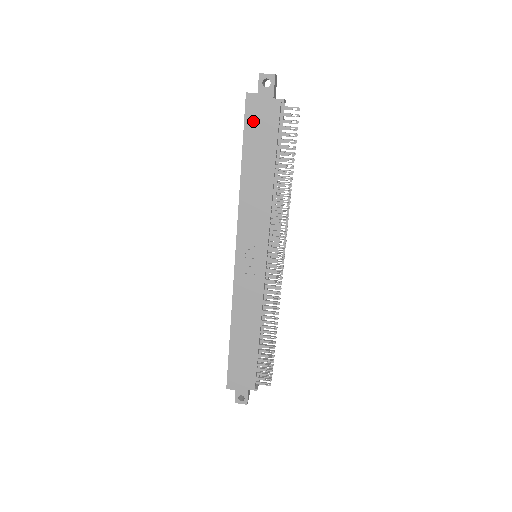
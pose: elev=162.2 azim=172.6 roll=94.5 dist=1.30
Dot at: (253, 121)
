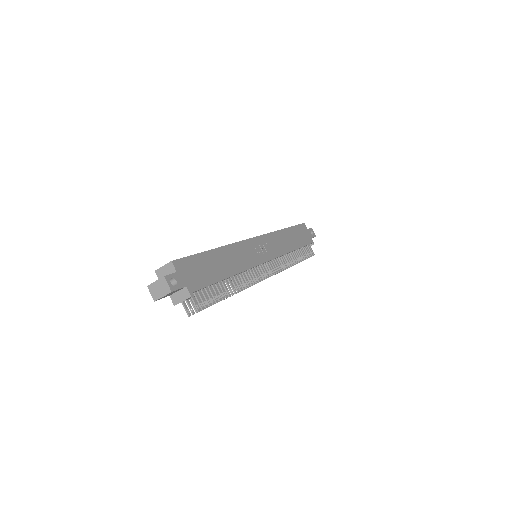
Dot at: (301, 230)
